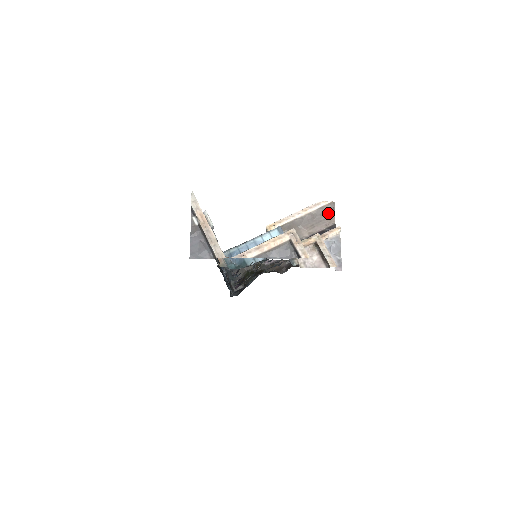
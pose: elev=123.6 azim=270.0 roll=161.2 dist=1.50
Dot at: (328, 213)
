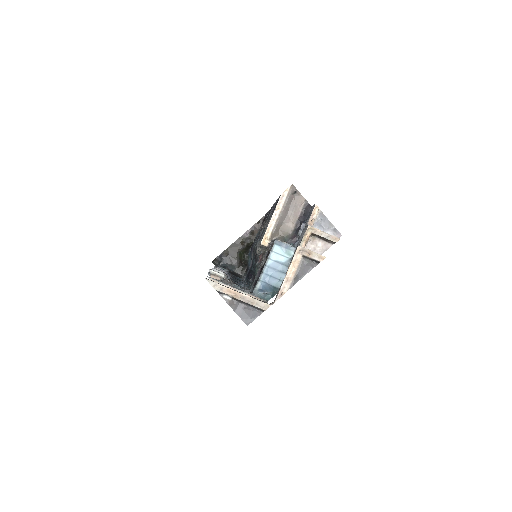
Dot at: (294, 196)
